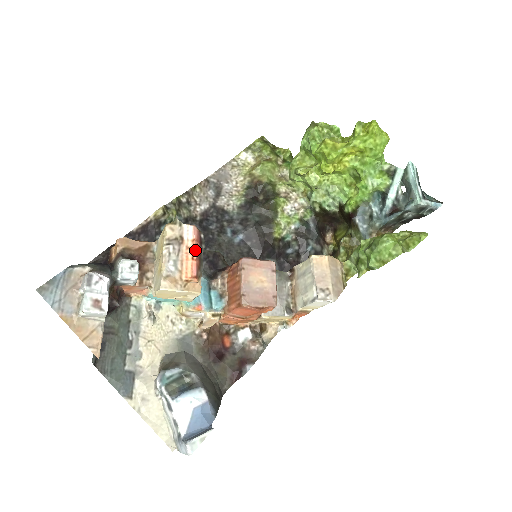
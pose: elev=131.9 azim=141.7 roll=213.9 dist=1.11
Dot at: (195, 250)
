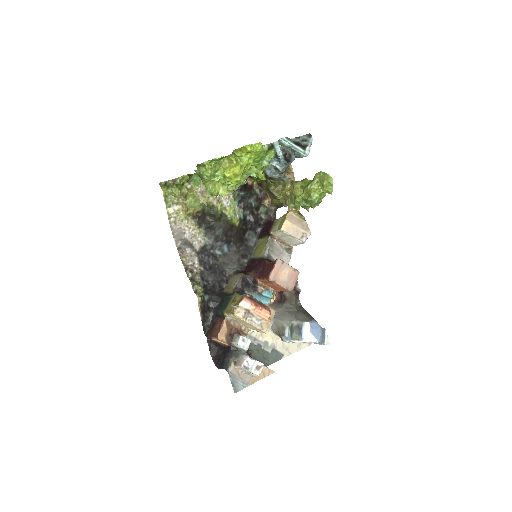
Dot at: (257, 306)
